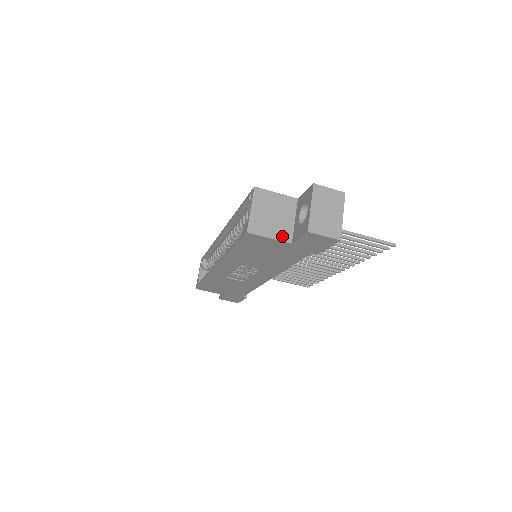
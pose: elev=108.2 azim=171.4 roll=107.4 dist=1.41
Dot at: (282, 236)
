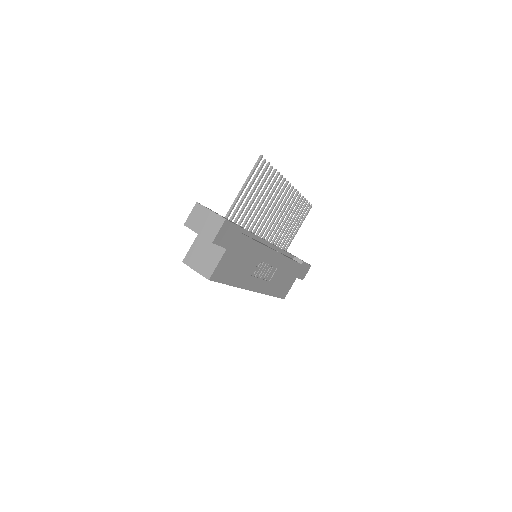
Dot at: (219, 255)
